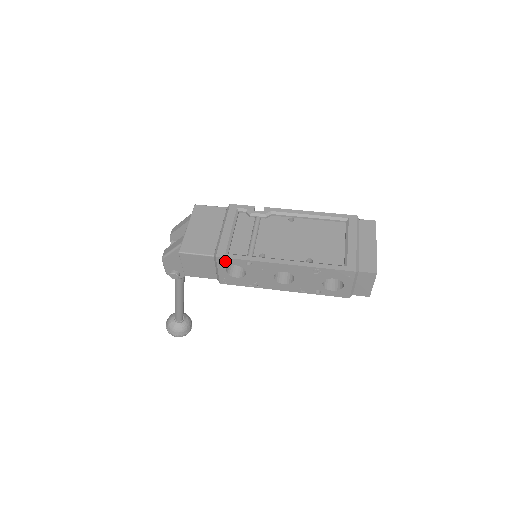
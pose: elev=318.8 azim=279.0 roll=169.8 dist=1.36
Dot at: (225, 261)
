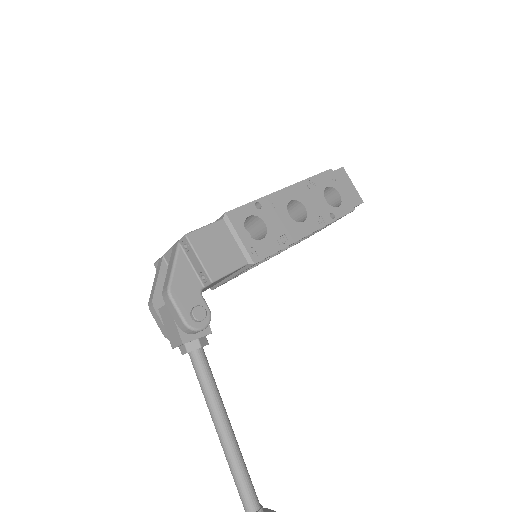
Dot at: (237, 215)
